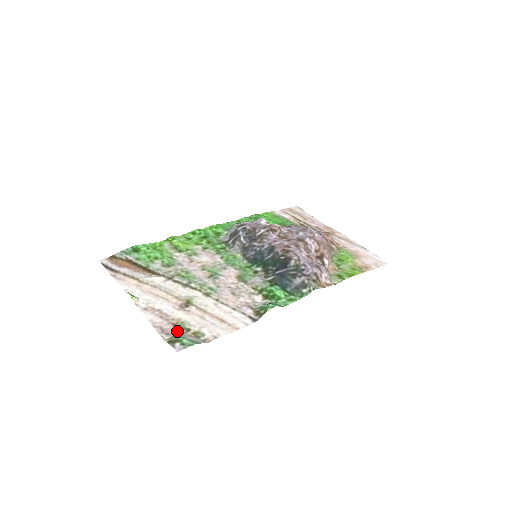
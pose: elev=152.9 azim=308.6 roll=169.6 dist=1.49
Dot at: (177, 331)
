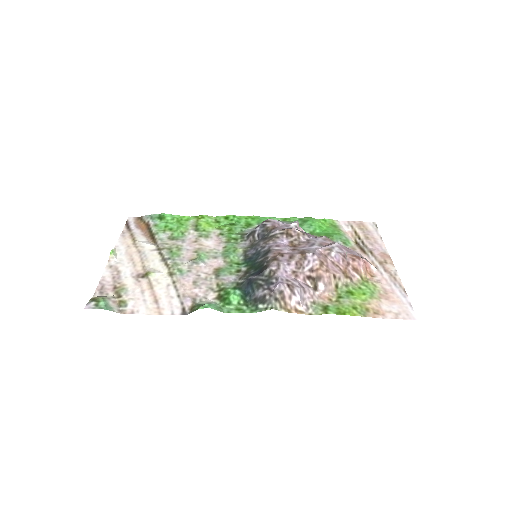
Dot at: (111, 294)
